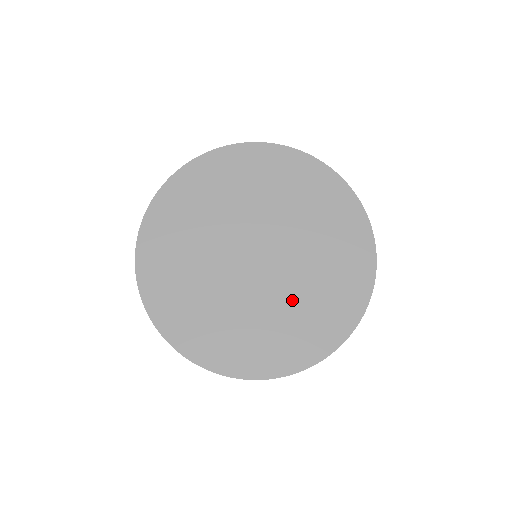
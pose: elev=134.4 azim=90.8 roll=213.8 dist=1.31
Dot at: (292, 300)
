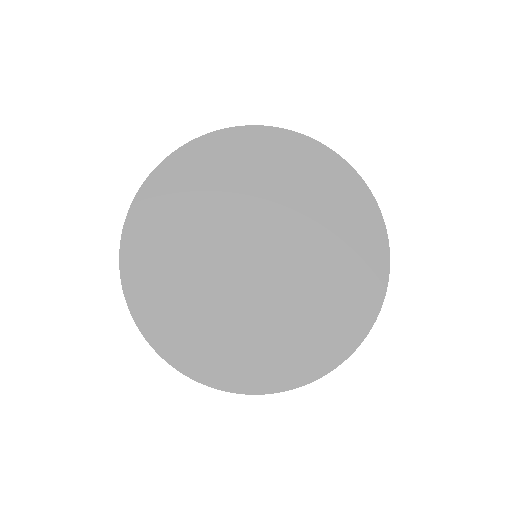
Dot at: (320, 257)
